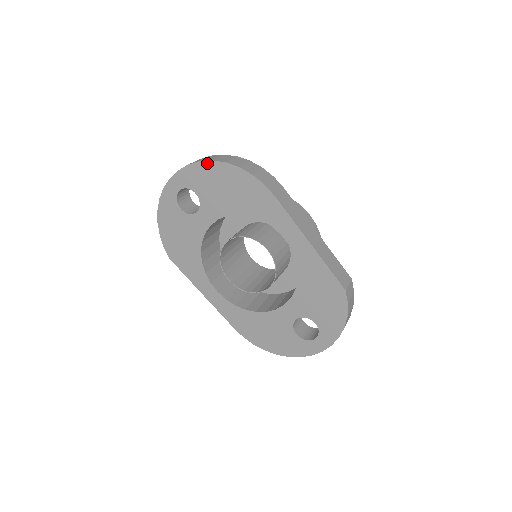
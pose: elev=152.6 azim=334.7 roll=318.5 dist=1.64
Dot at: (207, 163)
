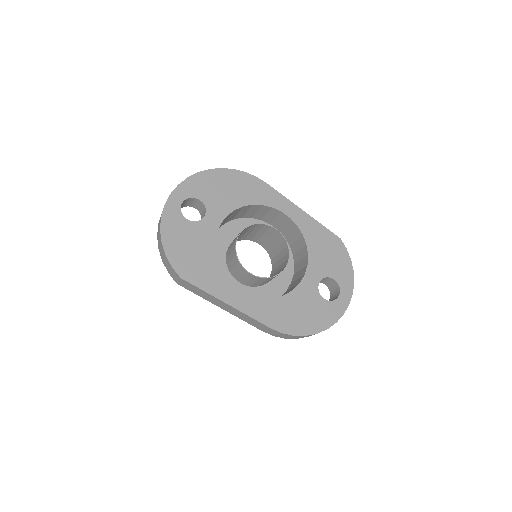
Dot at: (206, 172)
